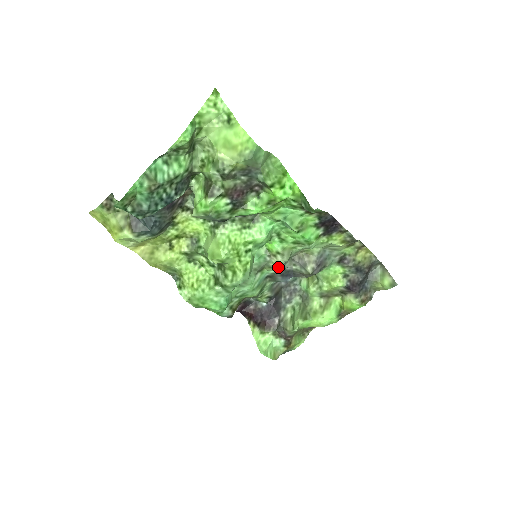
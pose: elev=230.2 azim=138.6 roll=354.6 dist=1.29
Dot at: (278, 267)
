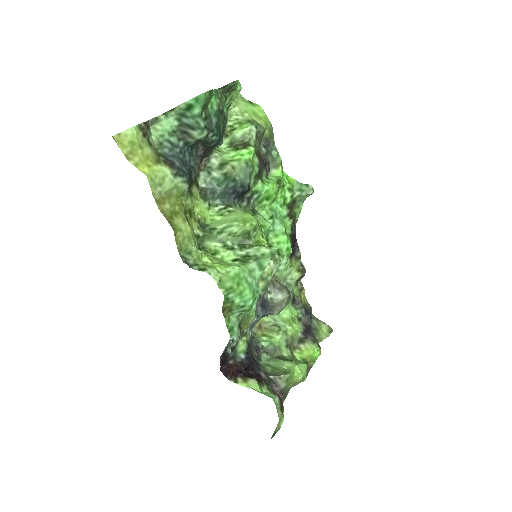
Dot at: (268, 280)
